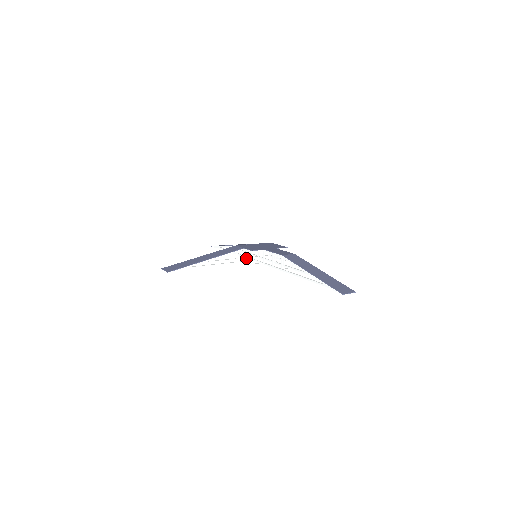
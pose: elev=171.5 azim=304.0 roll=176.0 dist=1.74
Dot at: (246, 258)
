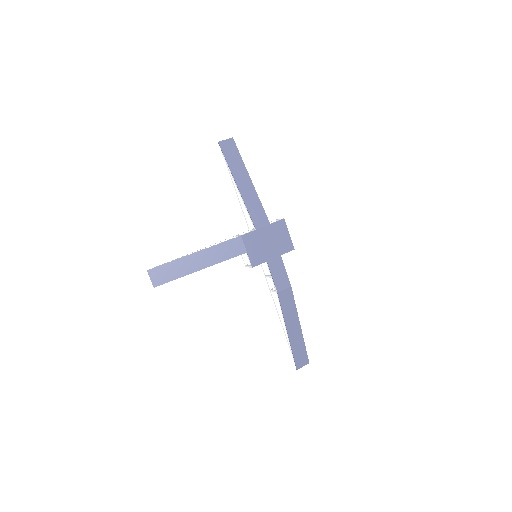
Dot at: (247, 232)
